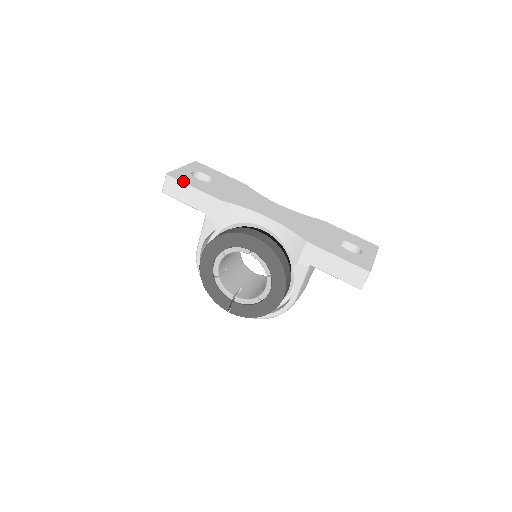
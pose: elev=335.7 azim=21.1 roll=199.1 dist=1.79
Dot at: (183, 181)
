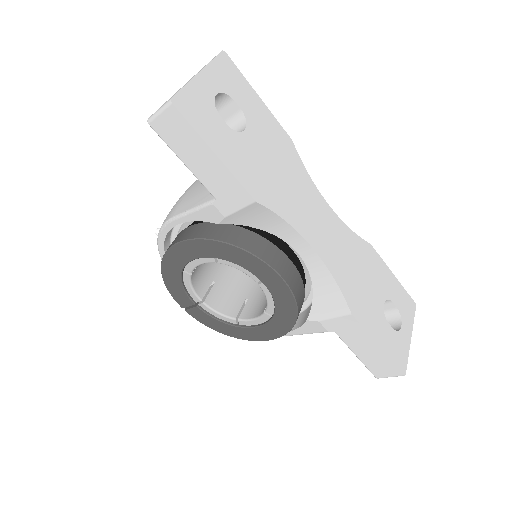
Dot at: (200, 131)
